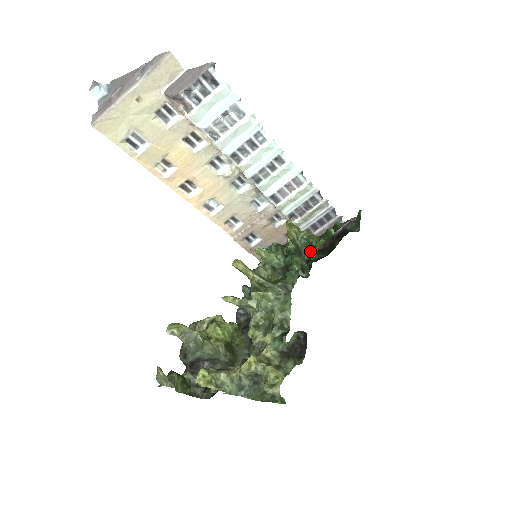
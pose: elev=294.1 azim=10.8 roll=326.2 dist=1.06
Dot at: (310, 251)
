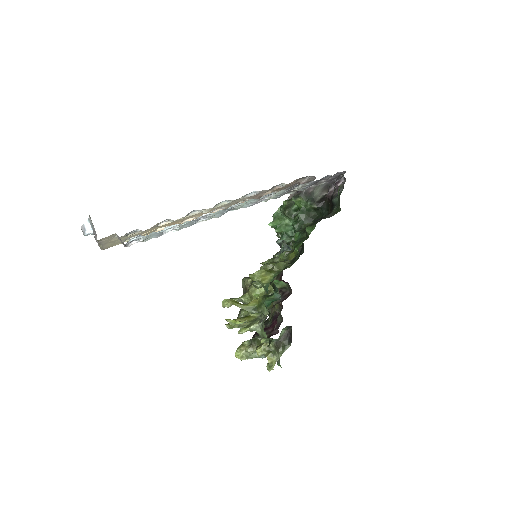
Dot at: (290, 255)
